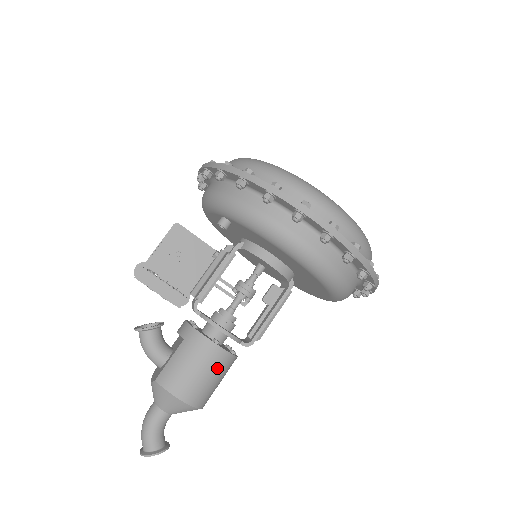
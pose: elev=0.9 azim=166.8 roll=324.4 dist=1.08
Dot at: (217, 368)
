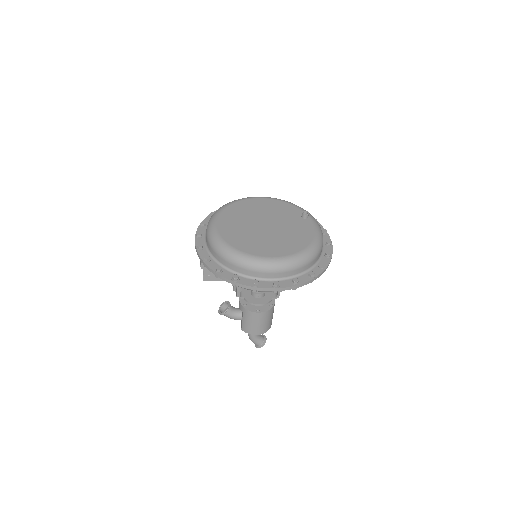
Dot at: (266, 318)
